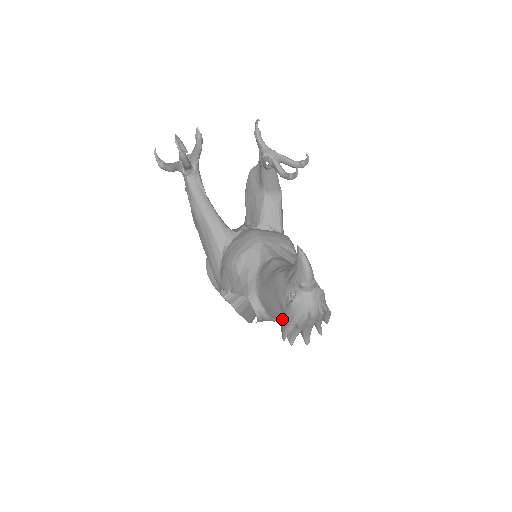
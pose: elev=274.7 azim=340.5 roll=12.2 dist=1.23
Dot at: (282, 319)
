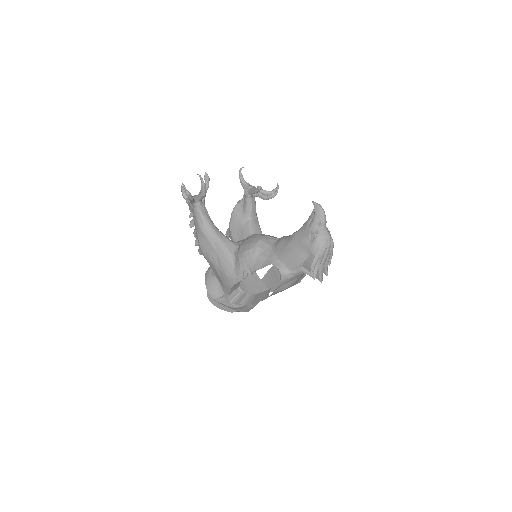
Dot at: (307, 259)
